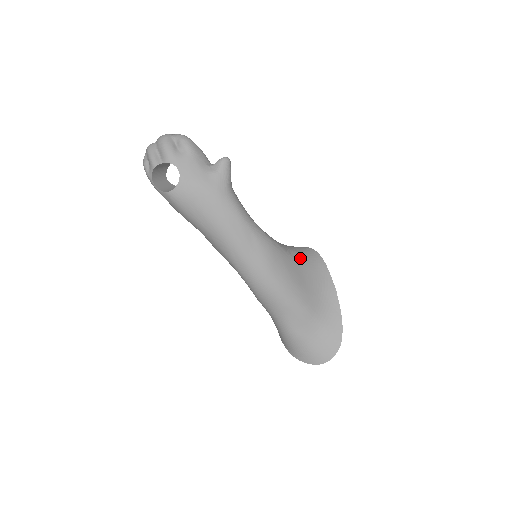
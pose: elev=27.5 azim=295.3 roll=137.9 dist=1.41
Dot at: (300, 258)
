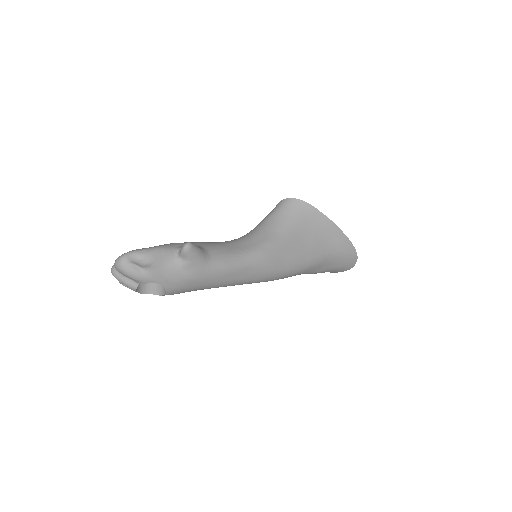
Dot at: (291, 227)
